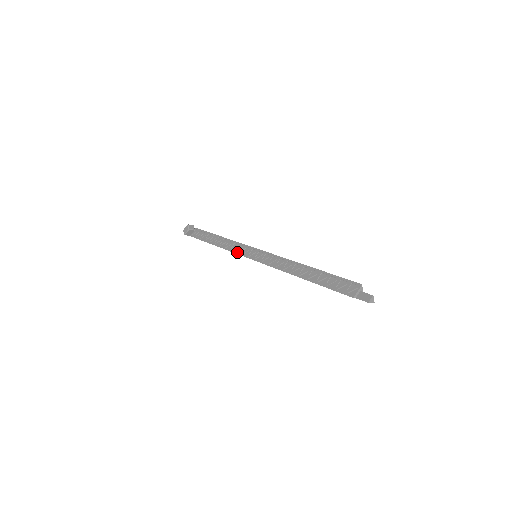
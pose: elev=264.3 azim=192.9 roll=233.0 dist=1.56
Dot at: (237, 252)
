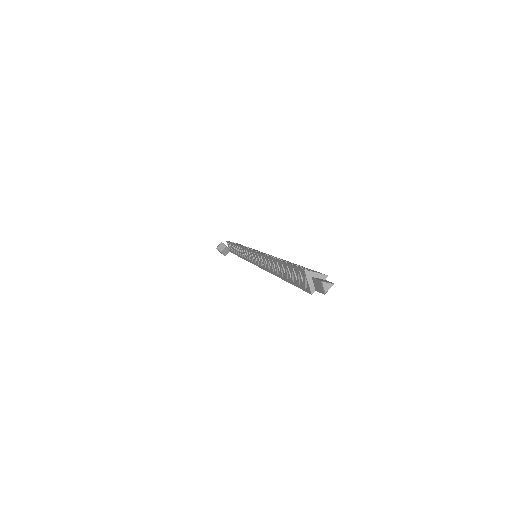
Dot at: (247, 260)
